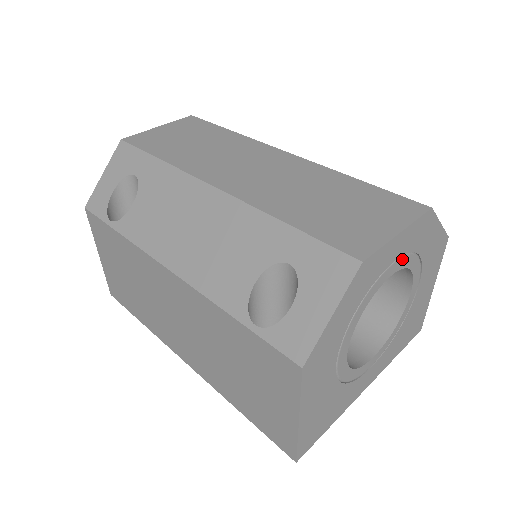
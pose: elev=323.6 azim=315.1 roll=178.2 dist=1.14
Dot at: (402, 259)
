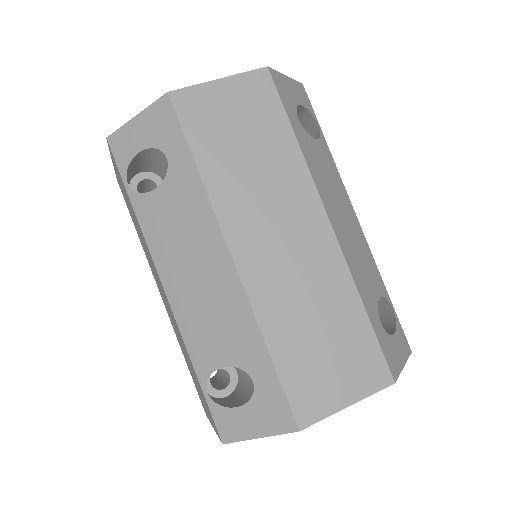
Dot at: occluded
